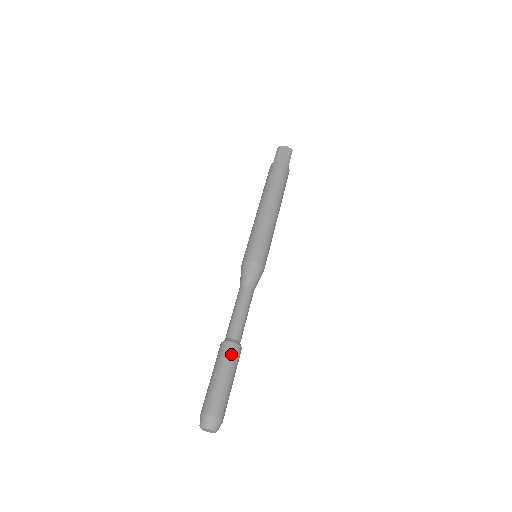
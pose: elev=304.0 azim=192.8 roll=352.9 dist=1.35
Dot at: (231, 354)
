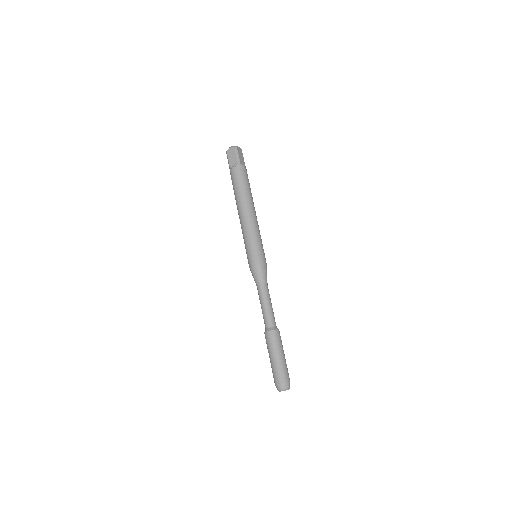
Dot at: occluded
